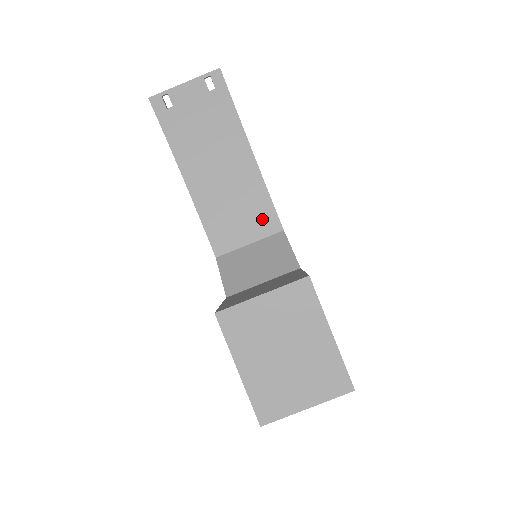
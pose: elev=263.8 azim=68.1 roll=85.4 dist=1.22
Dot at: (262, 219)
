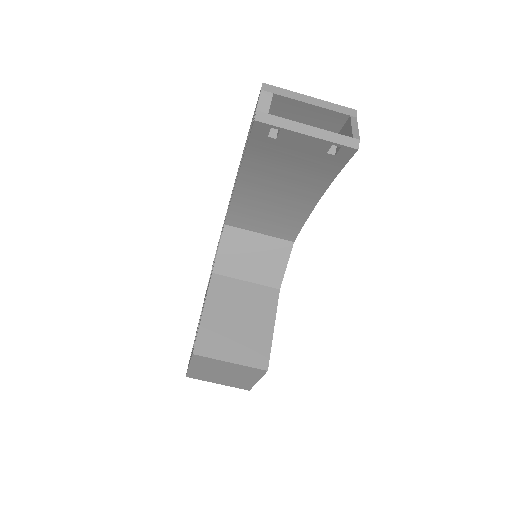
Dot at: (284, 229)
